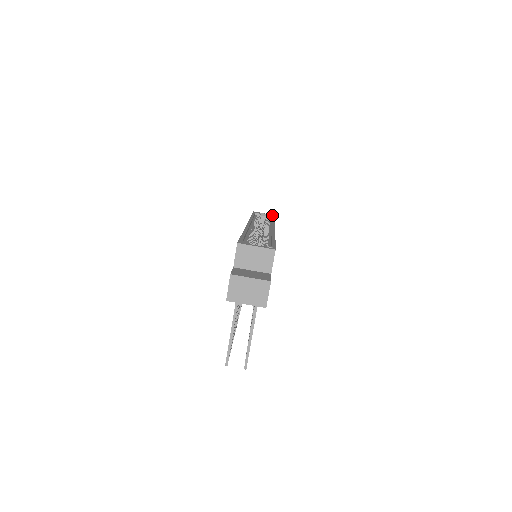
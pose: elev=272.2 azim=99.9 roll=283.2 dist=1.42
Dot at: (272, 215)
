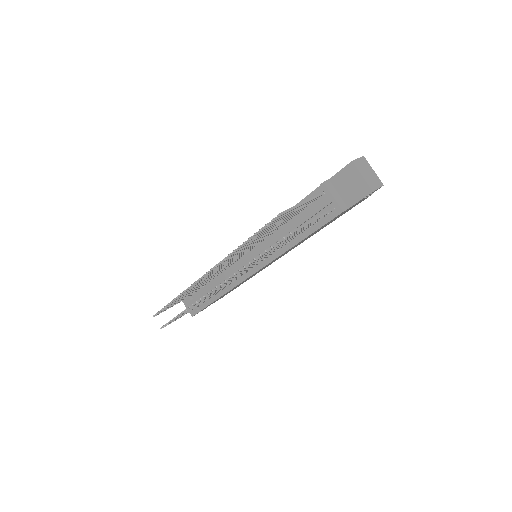
Dot at: occluded
